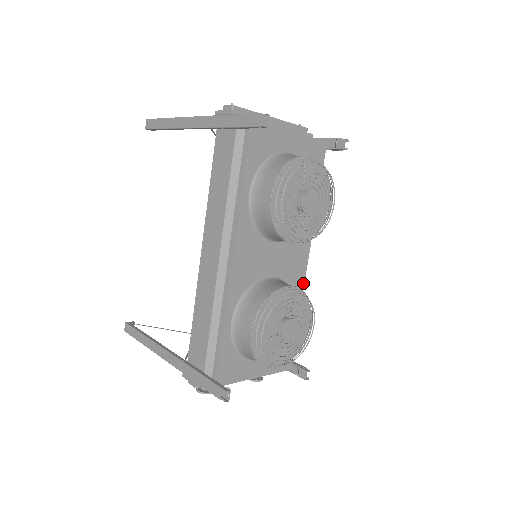
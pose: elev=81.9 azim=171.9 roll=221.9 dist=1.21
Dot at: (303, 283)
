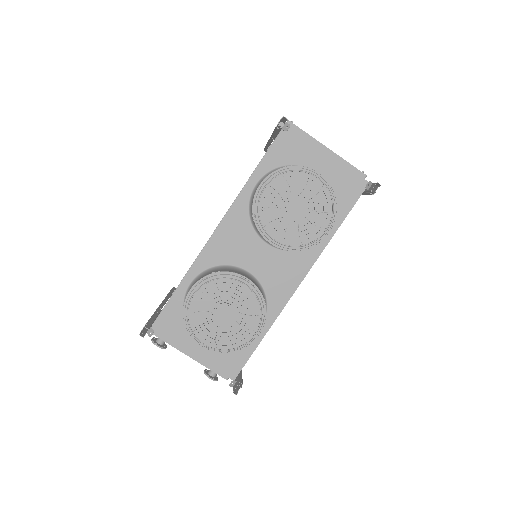
Dot at: (284, 304)
